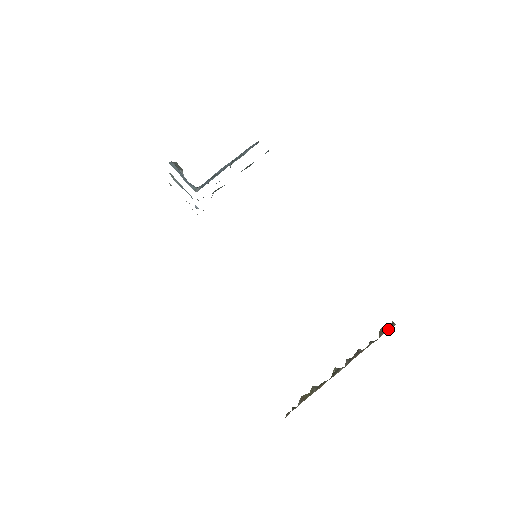
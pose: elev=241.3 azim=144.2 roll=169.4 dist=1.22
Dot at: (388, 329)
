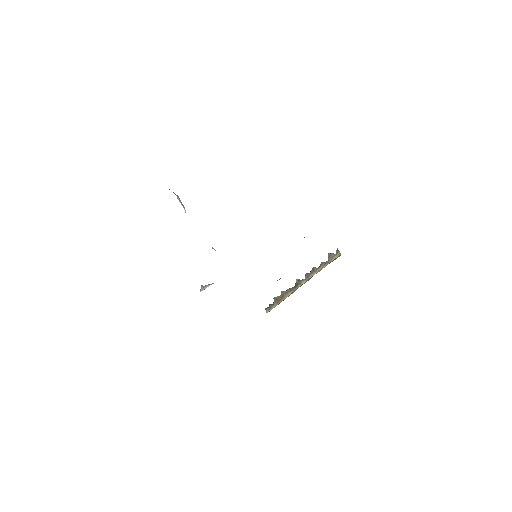
Dot at: (335, 255)
